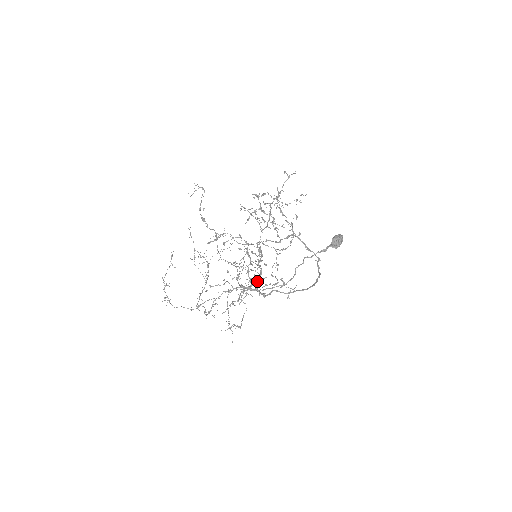
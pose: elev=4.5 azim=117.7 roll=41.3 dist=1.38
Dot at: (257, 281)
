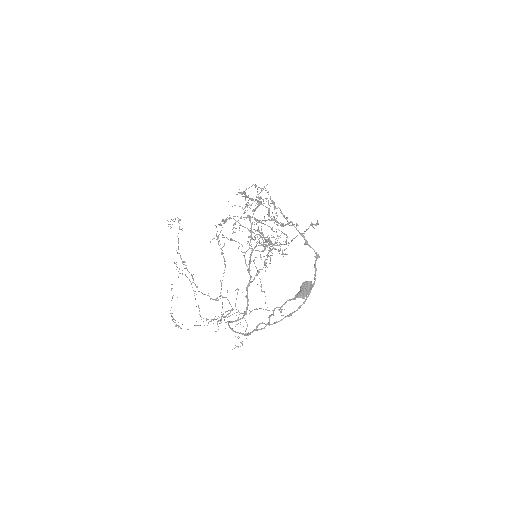
Dot at: (244, 314)
